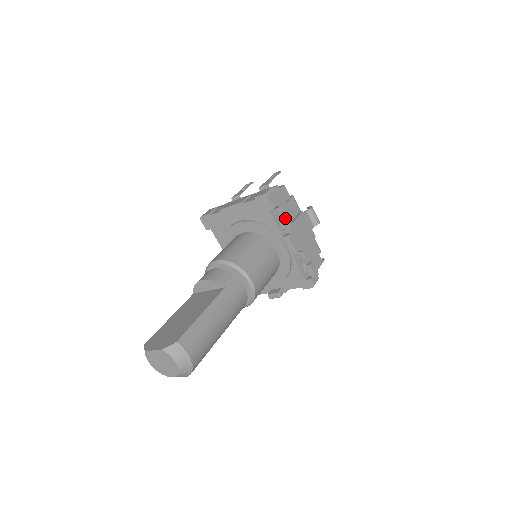
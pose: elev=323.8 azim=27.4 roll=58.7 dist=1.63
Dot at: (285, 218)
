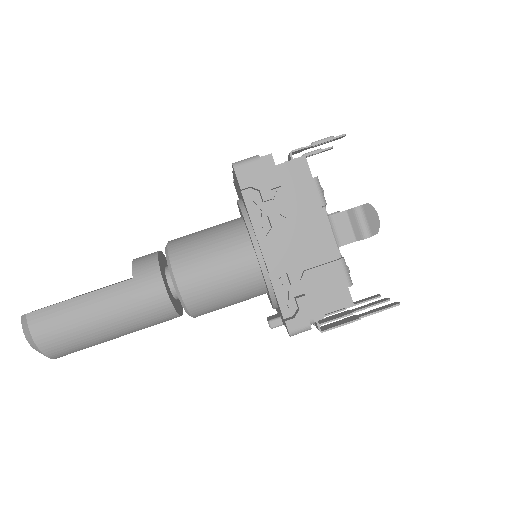
Dot at: (271, 210)
